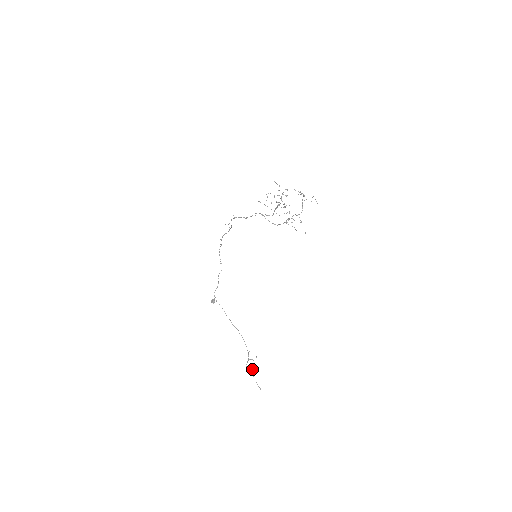
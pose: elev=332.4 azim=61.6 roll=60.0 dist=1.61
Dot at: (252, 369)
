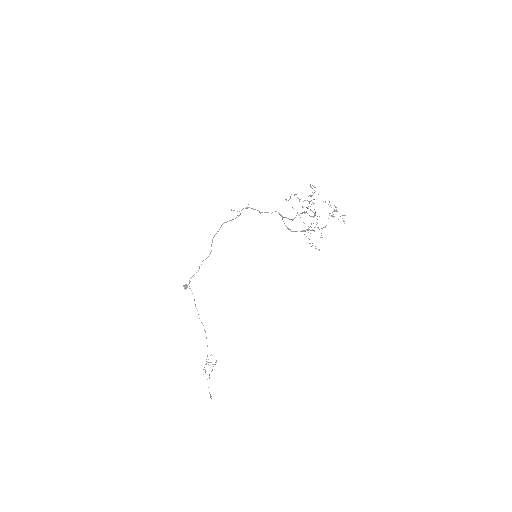
Dot at: (209, 374)
